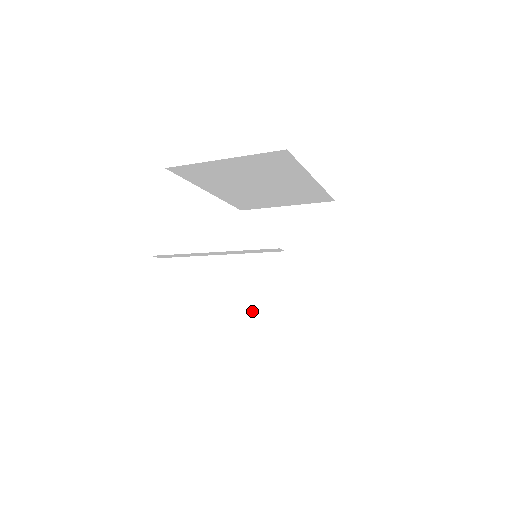
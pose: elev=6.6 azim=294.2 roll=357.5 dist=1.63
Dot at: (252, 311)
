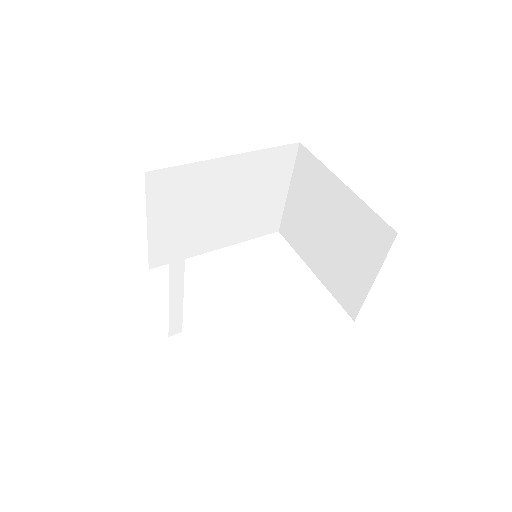
Dot at: (348, 297)
